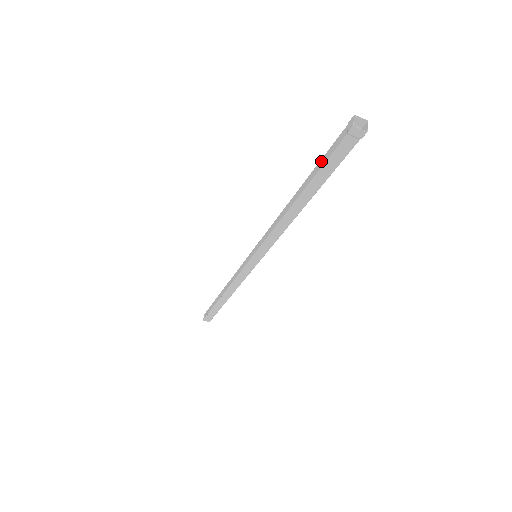
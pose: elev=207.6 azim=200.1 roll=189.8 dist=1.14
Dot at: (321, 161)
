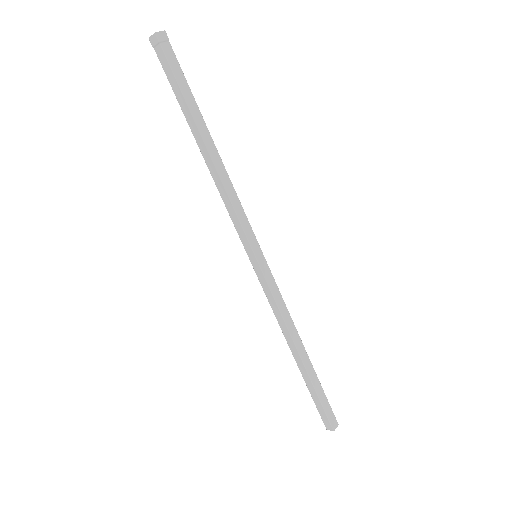
Dot at: (176, 93)
